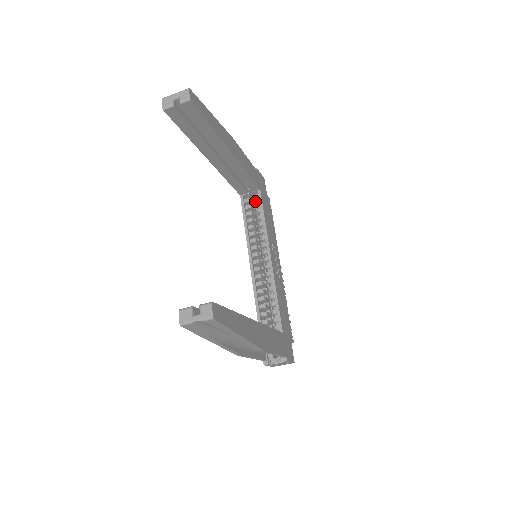
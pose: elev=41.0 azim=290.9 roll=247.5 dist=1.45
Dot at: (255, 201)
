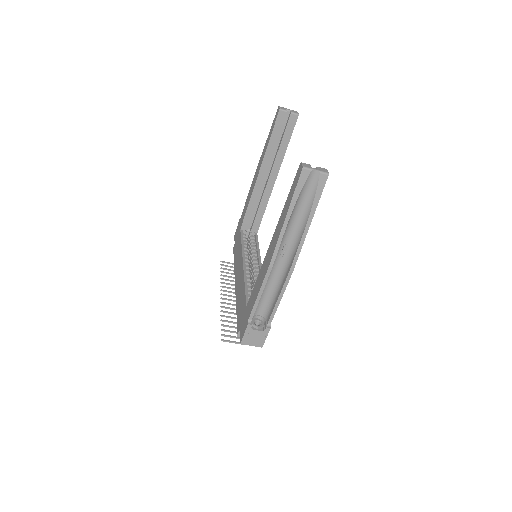
Dot at: (249, 239)
